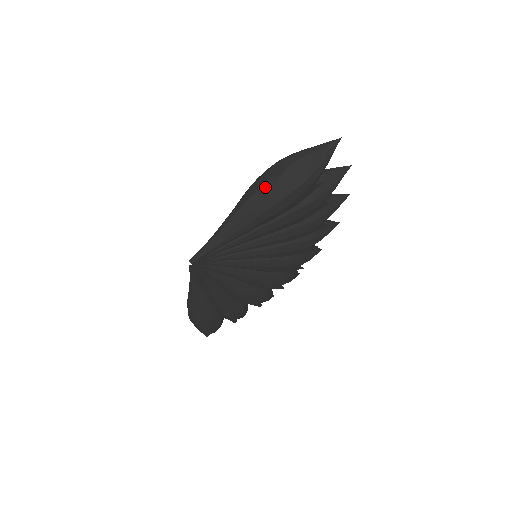
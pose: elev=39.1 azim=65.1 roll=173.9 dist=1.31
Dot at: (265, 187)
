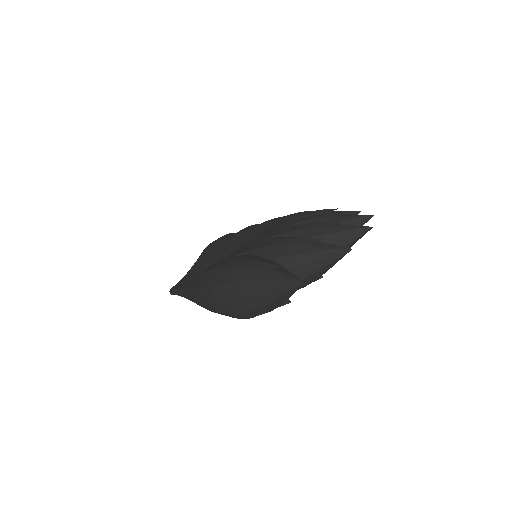
Dot at: (210, 306)
